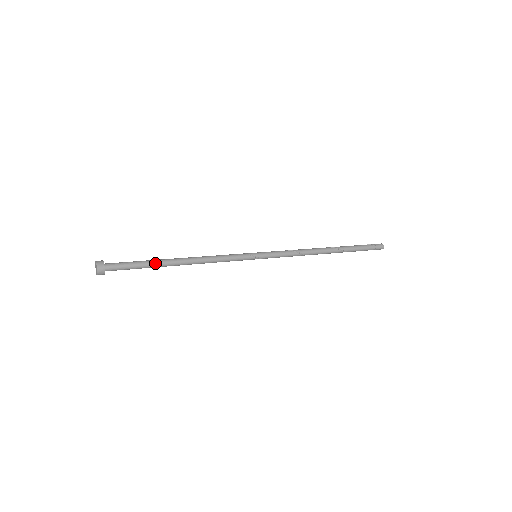
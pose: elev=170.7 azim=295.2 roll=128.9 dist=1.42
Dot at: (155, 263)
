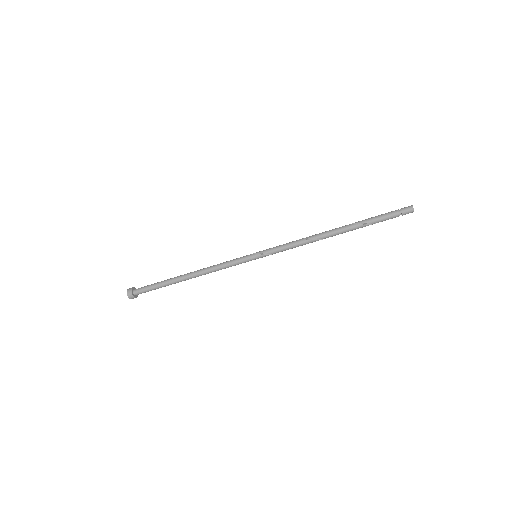
Dot at: (169, 279)
